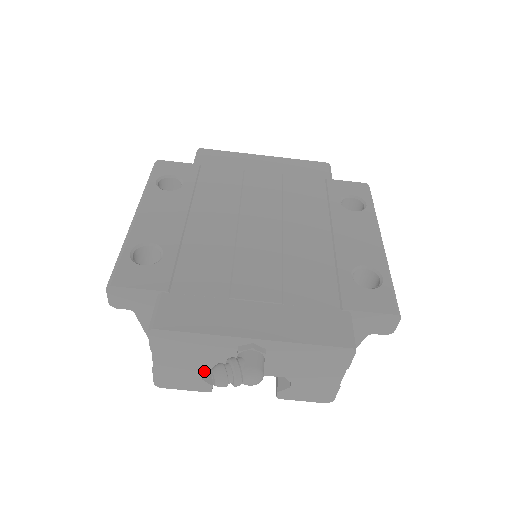
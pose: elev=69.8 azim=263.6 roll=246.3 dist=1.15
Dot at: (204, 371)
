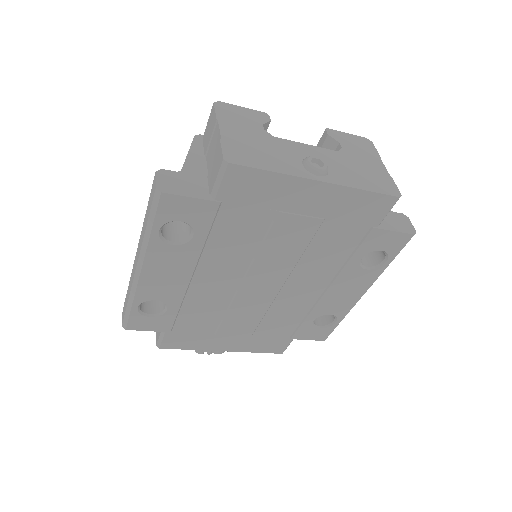
Dot at: occluded
